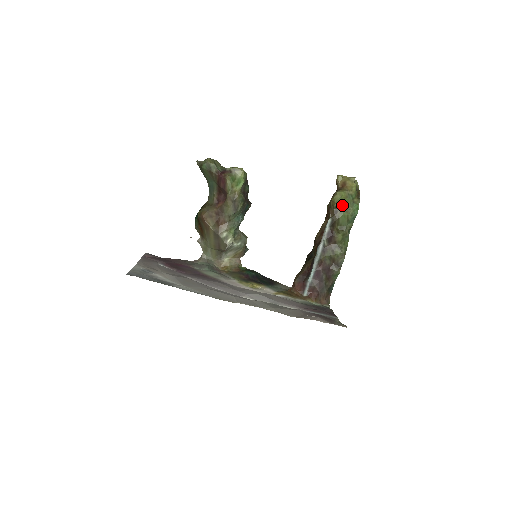
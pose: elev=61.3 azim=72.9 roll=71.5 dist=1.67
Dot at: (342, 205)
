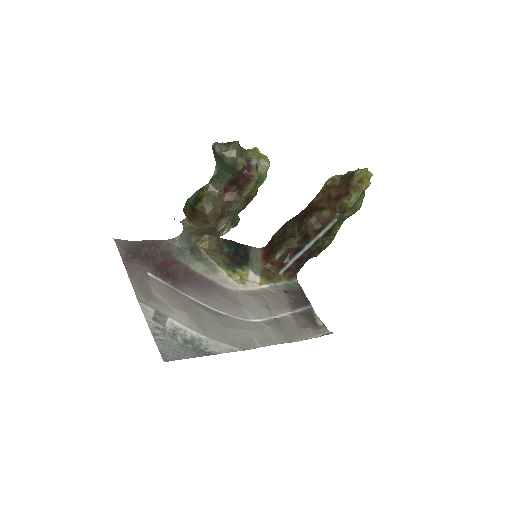
Dot at: (352, 207)
